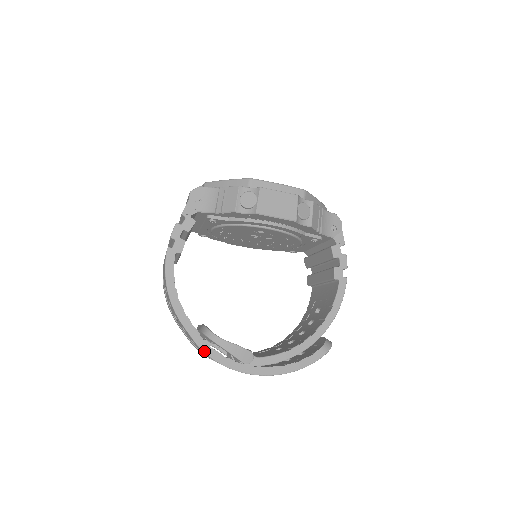
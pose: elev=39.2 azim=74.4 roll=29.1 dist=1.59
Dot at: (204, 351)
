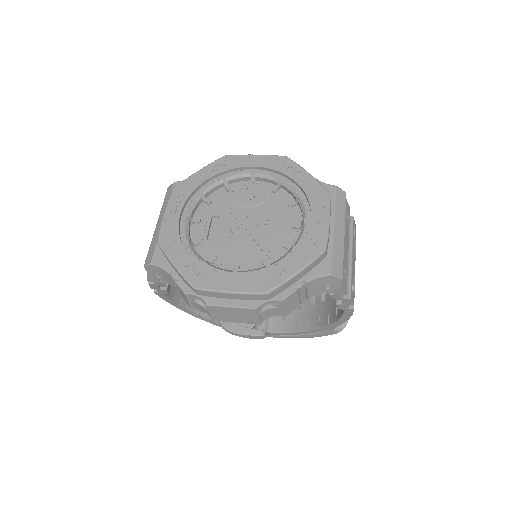
Dot at: occluded
